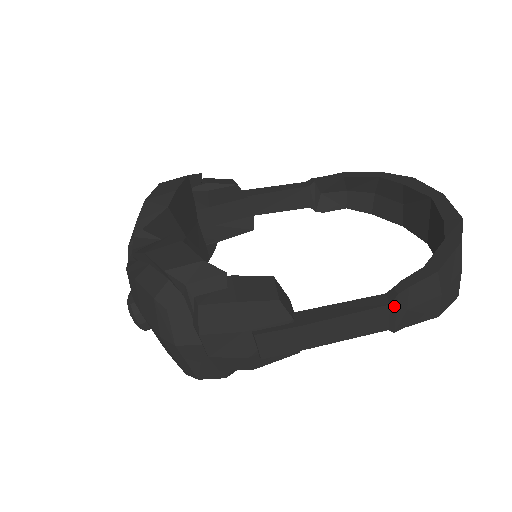
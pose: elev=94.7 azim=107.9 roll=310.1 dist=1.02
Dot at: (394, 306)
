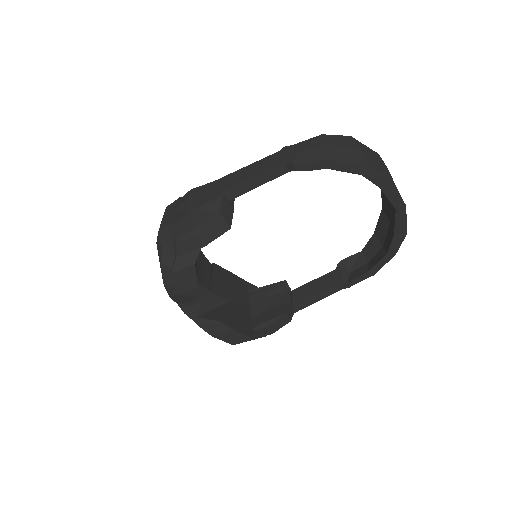
Dot at: occluded
